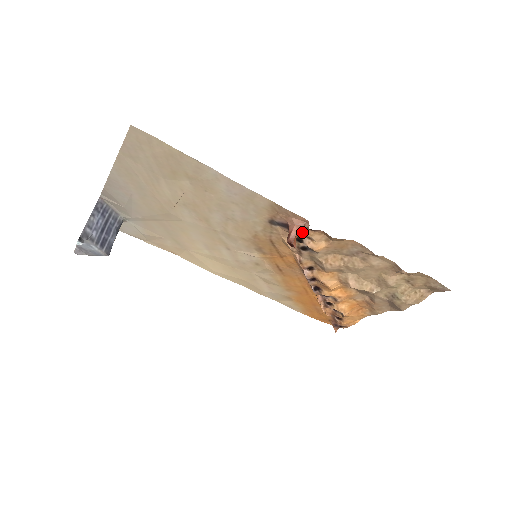
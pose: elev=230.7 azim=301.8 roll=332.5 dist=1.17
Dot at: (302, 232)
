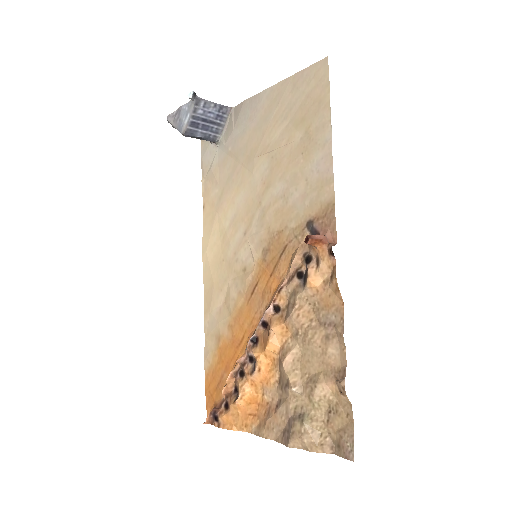
Dot at: (321, 249)
